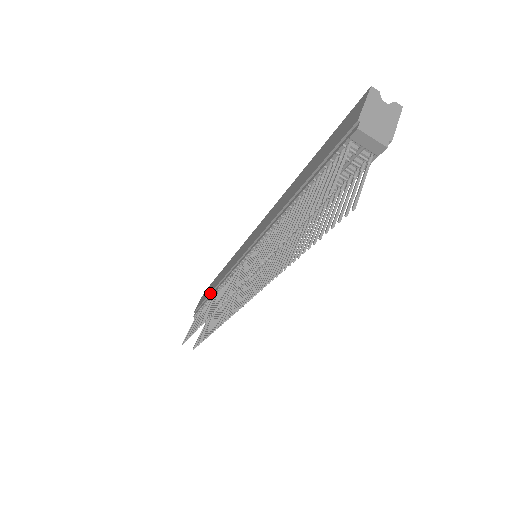
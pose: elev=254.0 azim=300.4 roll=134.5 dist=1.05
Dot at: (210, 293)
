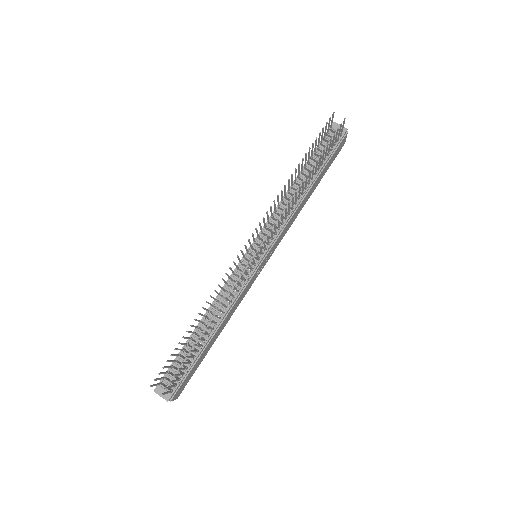
Dot at: (194, 330)
